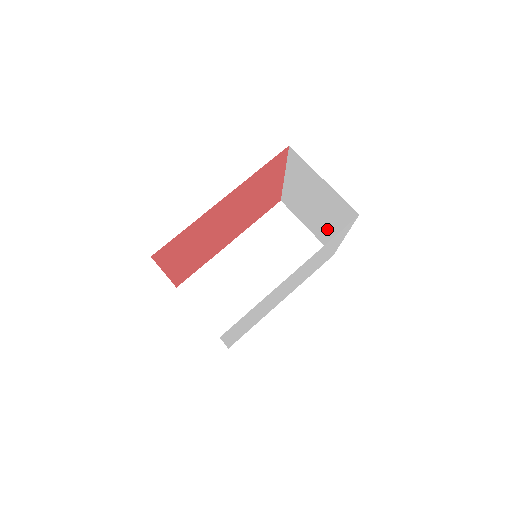
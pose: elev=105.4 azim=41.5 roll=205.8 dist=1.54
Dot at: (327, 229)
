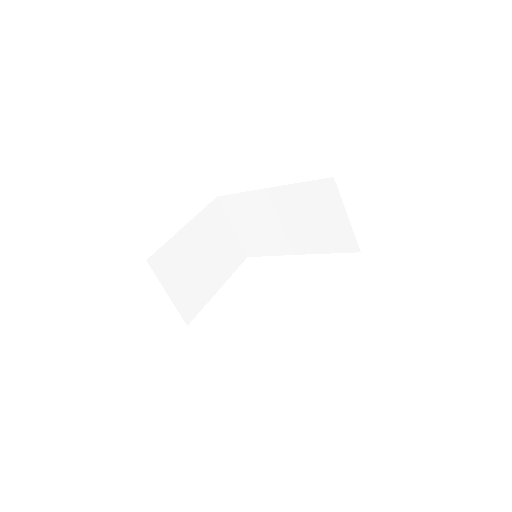
Dot at: occluded
